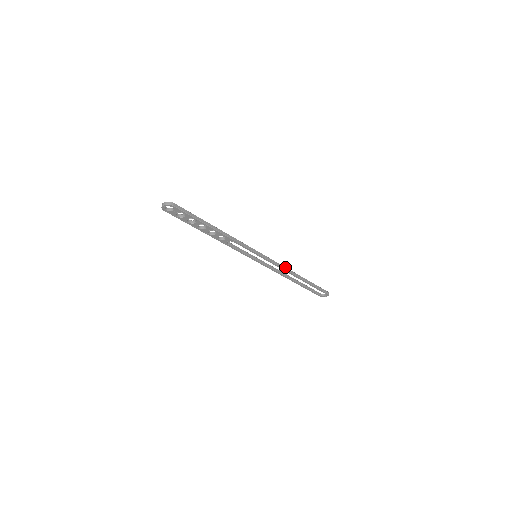
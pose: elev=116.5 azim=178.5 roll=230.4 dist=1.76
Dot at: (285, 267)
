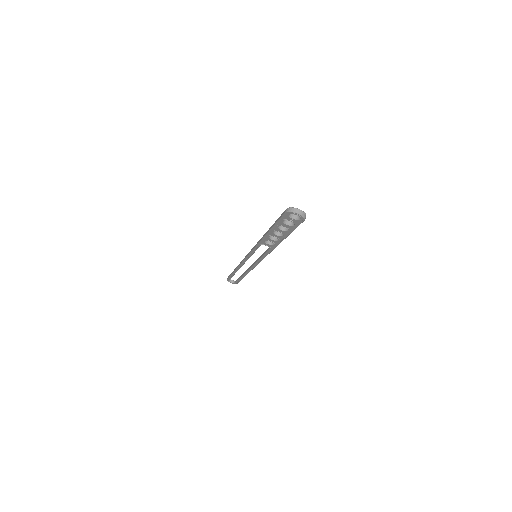
Dot at: occluded
